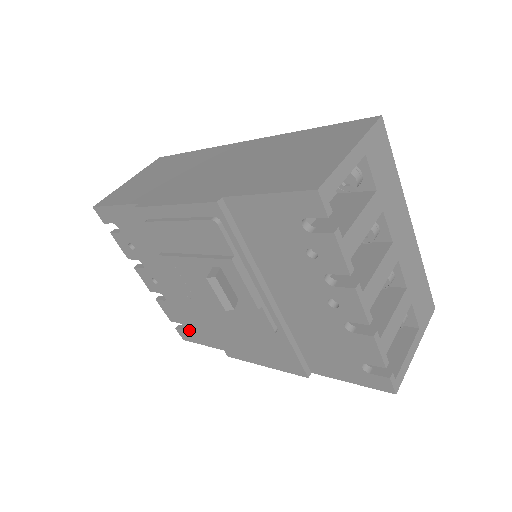
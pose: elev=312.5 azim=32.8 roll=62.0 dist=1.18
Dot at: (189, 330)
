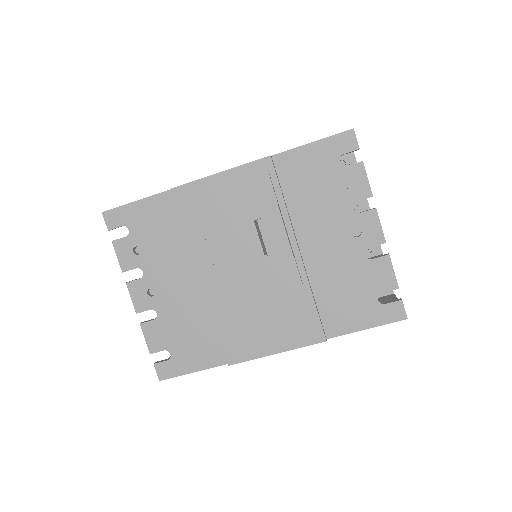
Dot at: (176, 356)
